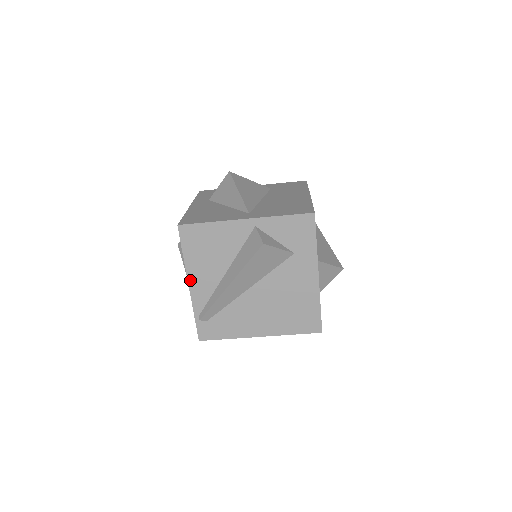
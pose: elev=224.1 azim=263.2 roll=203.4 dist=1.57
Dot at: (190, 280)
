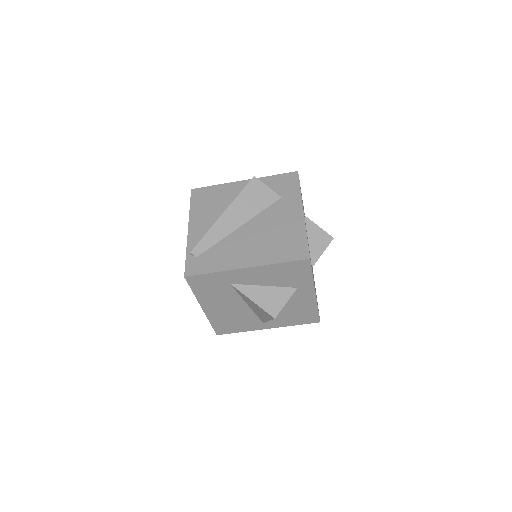
Dot at: (190, 225)
